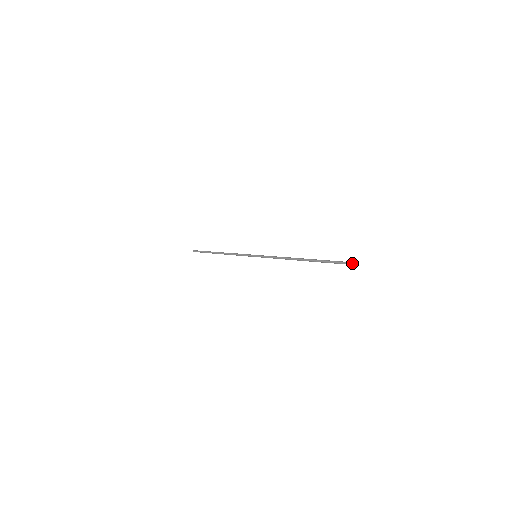
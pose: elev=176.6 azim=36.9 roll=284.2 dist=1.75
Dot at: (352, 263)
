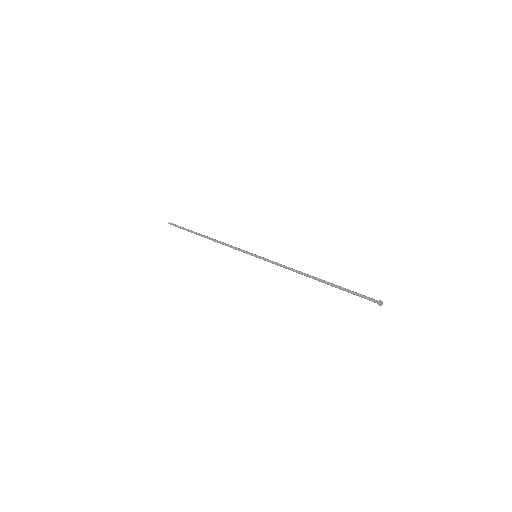
Dot at: (382, 303)
